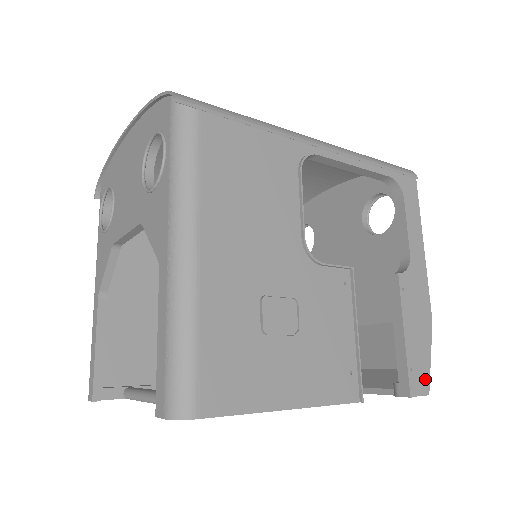
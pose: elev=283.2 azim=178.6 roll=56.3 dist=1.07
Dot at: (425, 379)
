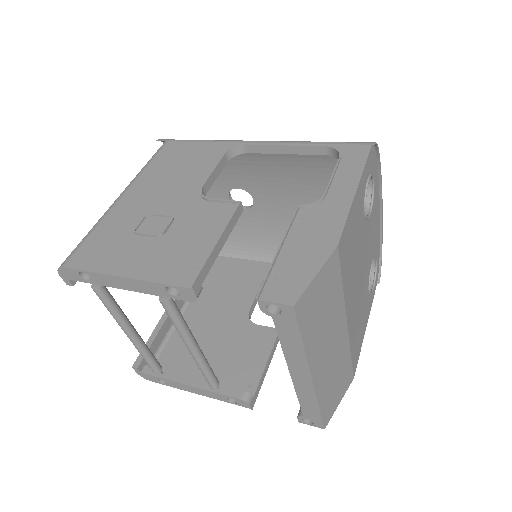
Dot at: (295, 291)
